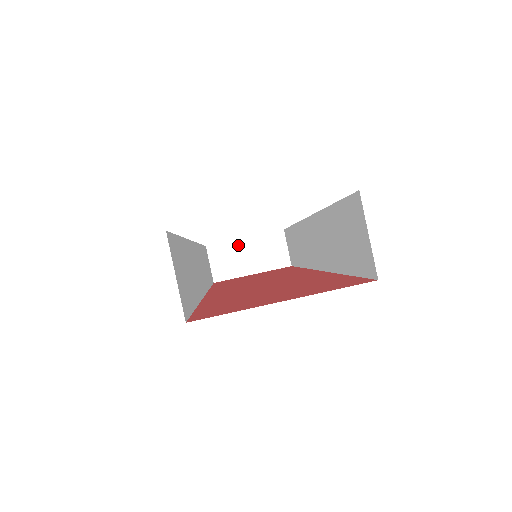
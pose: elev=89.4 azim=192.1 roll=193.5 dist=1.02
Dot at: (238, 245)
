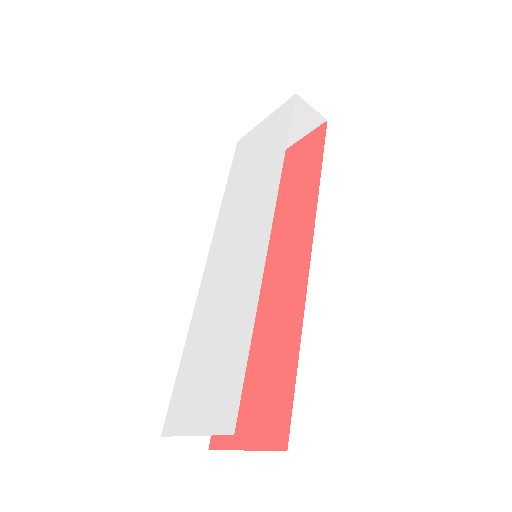
Dot at: occluded
